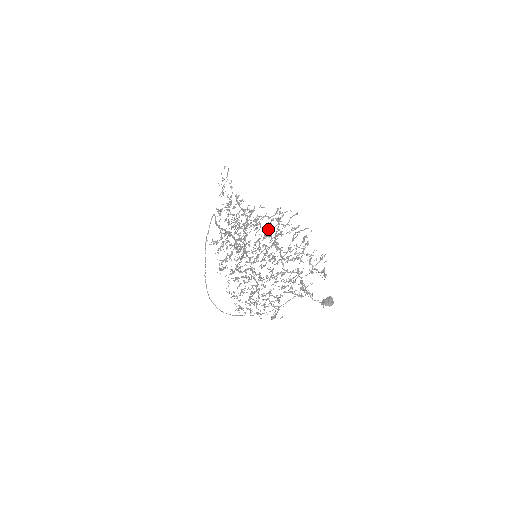
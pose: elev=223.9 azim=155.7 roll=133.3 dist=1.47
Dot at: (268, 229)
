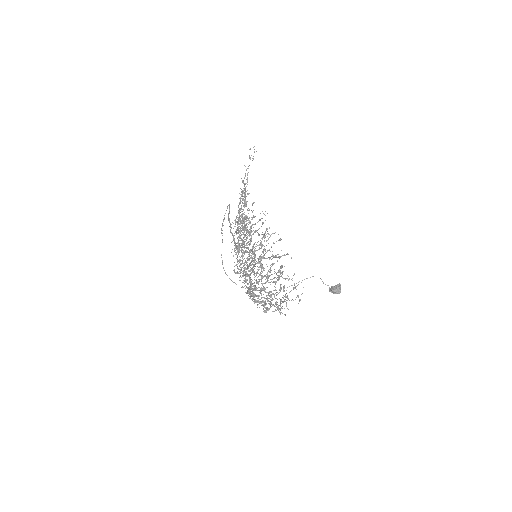
Dot at: occluded
